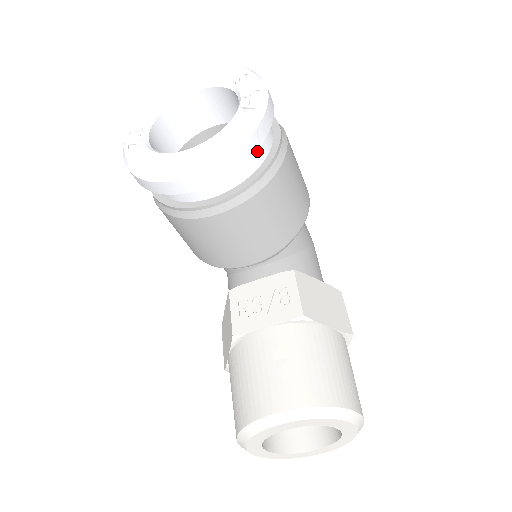
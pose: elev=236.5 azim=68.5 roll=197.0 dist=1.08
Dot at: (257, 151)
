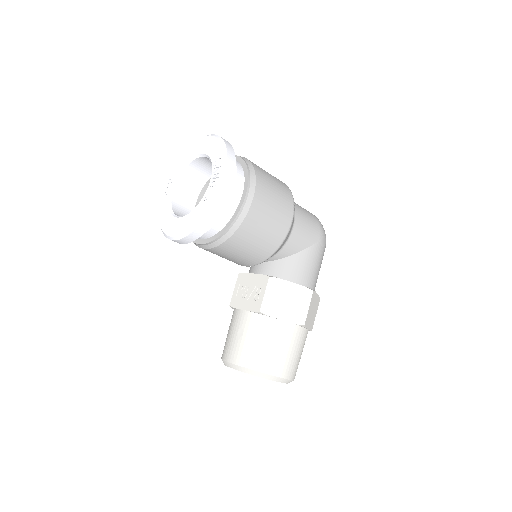
Dot at: (219, 221)
